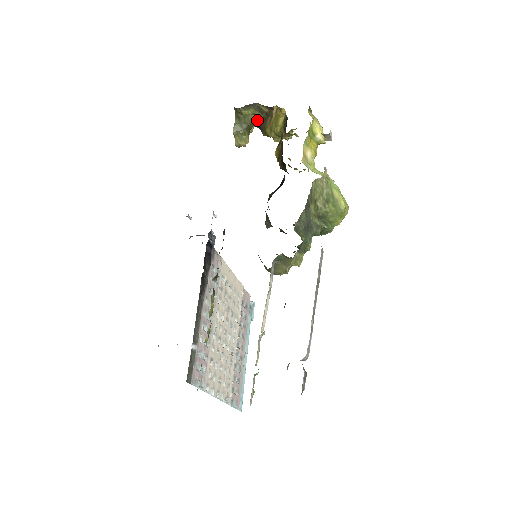
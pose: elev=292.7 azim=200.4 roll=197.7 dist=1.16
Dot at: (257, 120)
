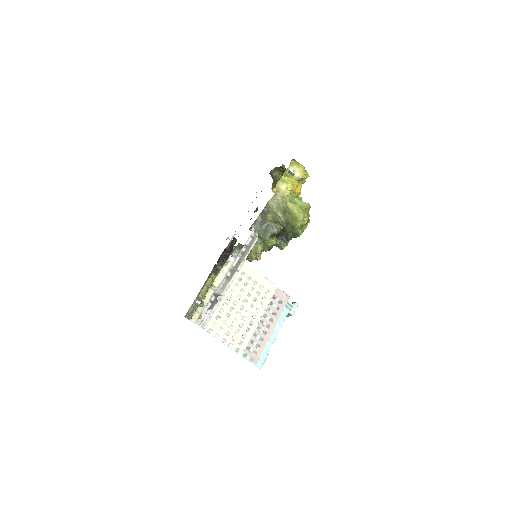
Dot at: occluded
